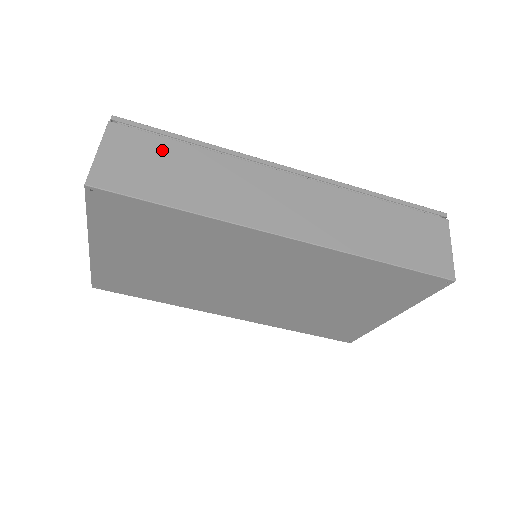
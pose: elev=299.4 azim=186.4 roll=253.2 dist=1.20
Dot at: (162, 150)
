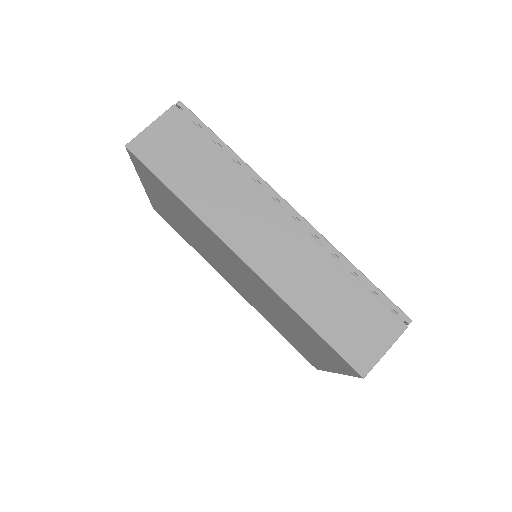
Dot at: (196, 144)
